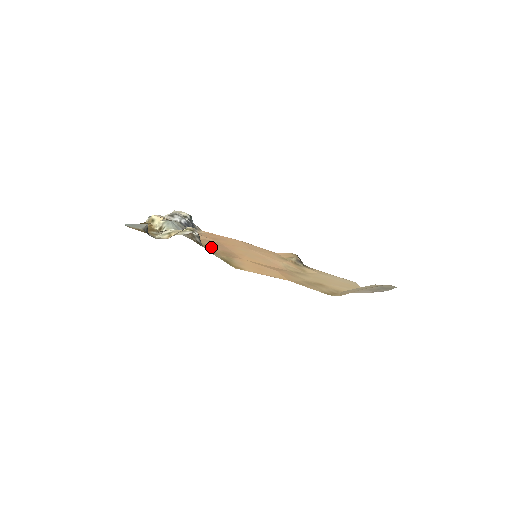
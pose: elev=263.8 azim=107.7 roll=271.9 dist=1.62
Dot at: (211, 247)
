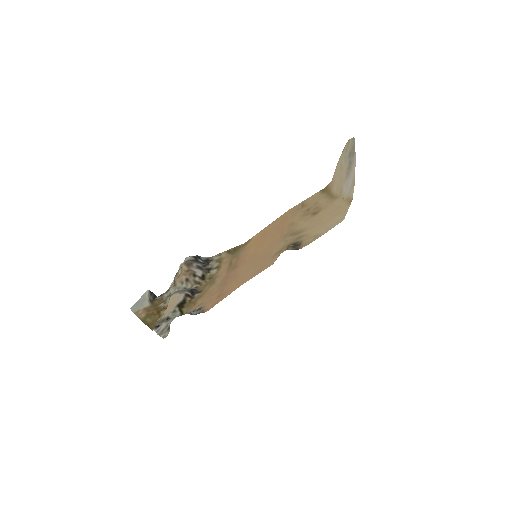
Dot at: (217, 279)
